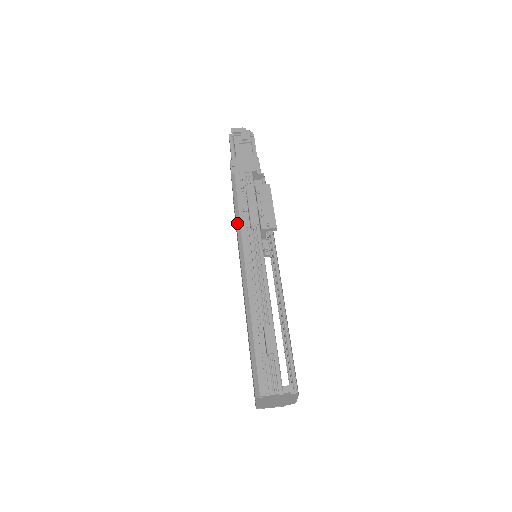
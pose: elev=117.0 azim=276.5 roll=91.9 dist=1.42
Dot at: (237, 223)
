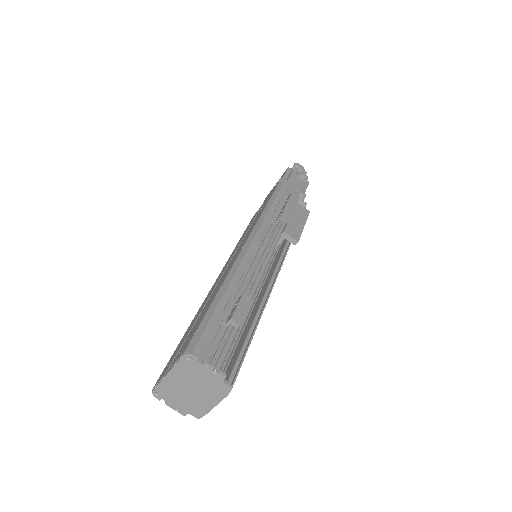
Dot at: (264, 211)
